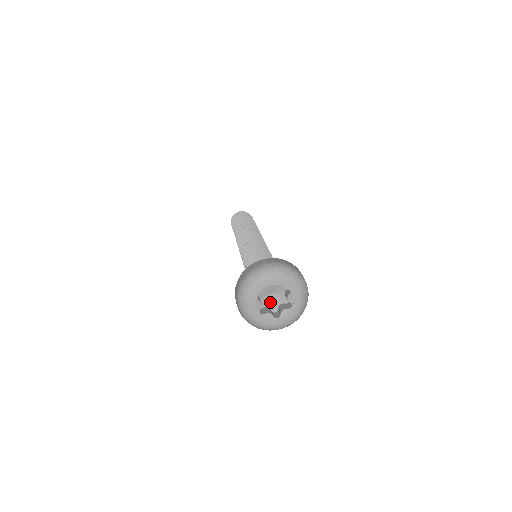
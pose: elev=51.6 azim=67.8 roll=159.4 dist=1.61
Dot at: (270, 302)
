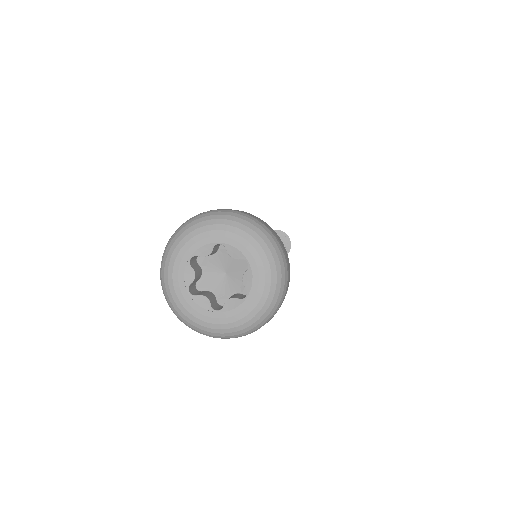
Dot at: (232, 285)
